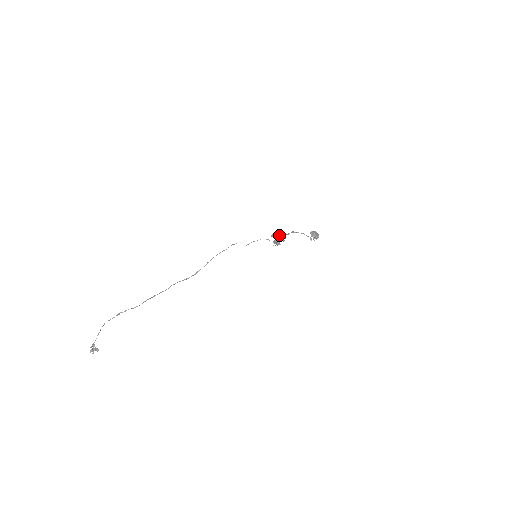
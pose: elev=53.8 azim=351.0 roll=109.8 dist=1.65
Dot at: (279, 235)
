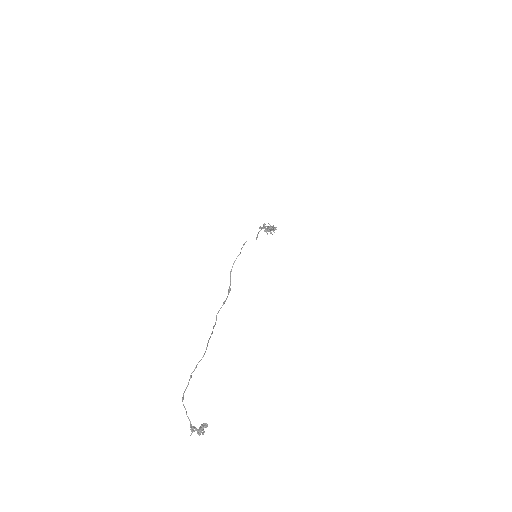
Dot at: occluded
